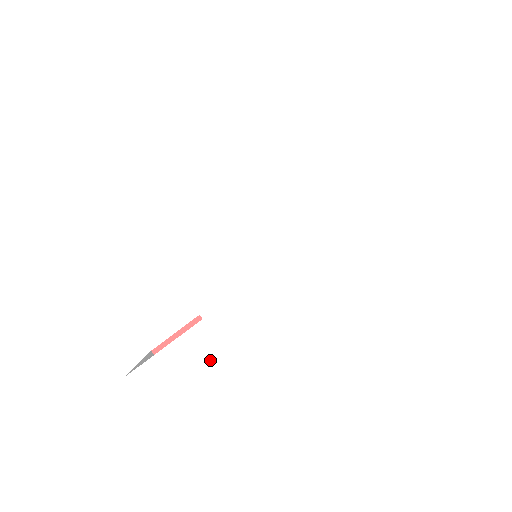
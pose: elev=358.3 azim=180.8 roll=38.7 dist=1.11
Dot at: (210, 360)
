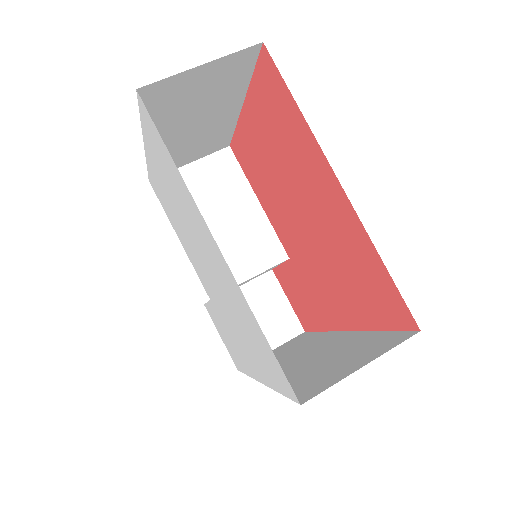
Dot at: (222, 327)
